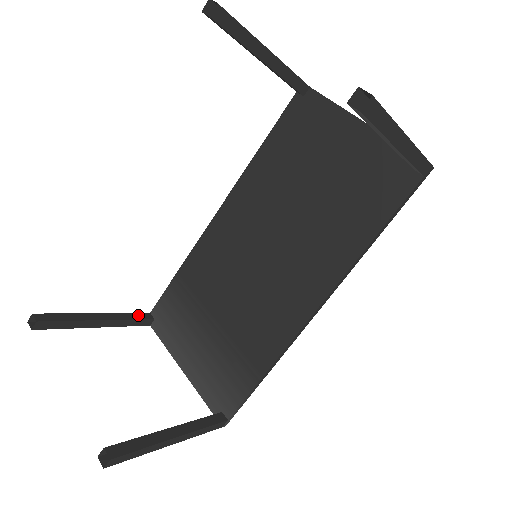
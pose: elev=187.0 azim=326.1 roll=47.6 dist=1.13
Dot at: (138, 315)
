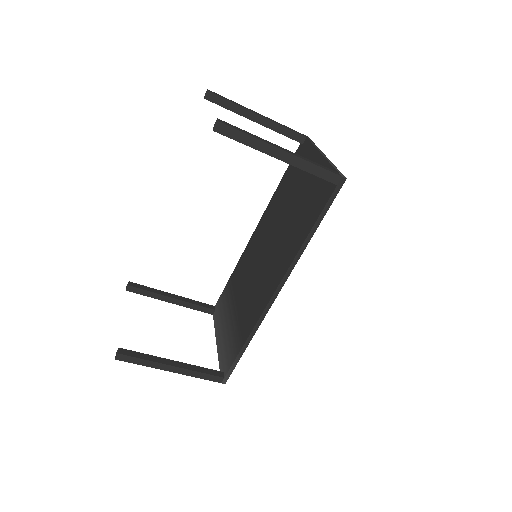
Dot at: (203, 304)
